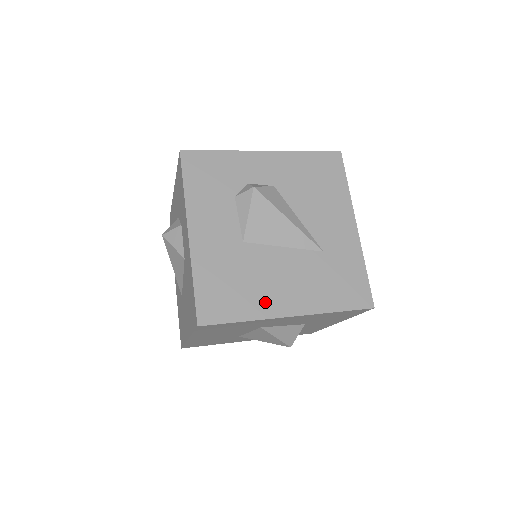
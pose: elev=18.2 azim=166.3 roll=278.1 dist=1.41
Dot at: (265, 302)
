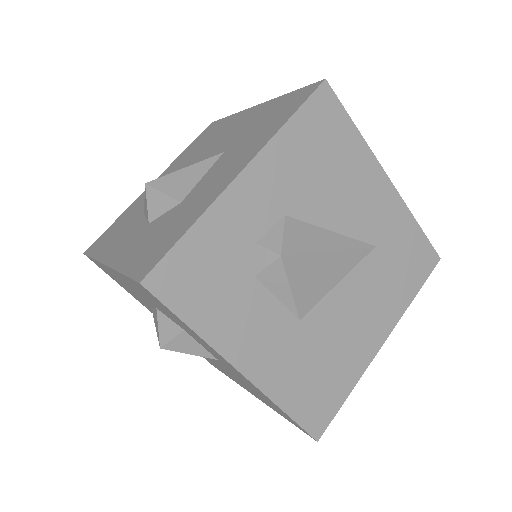
Dot at: (356, 356)
